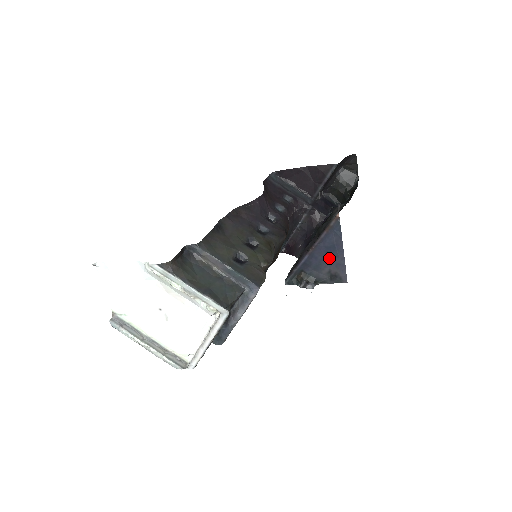
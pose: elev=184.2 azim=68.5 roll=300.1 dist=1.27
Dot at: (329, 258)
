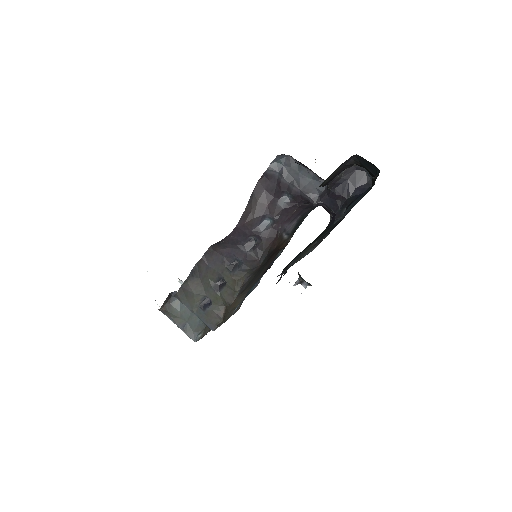
Dot at: occluded
